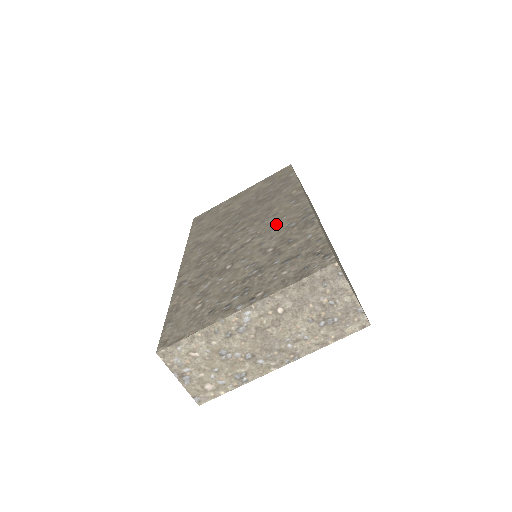
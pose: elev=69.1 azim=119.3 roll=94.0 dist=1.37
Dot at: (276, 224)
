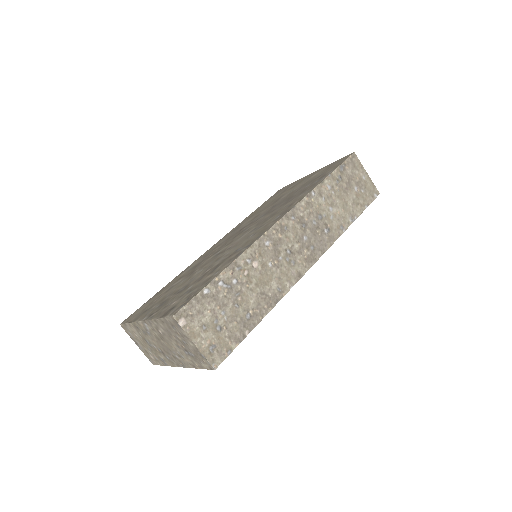
Dot at: (244, 241)
